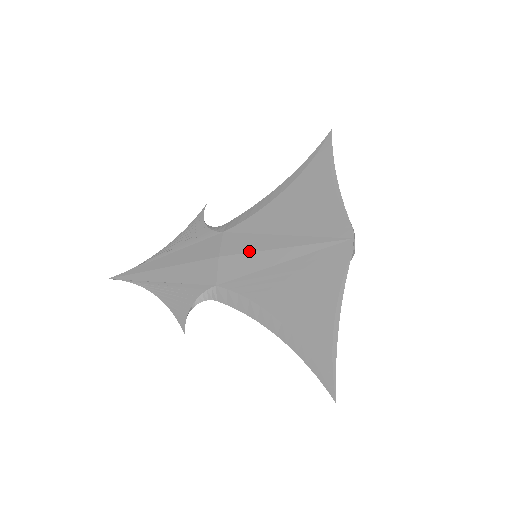
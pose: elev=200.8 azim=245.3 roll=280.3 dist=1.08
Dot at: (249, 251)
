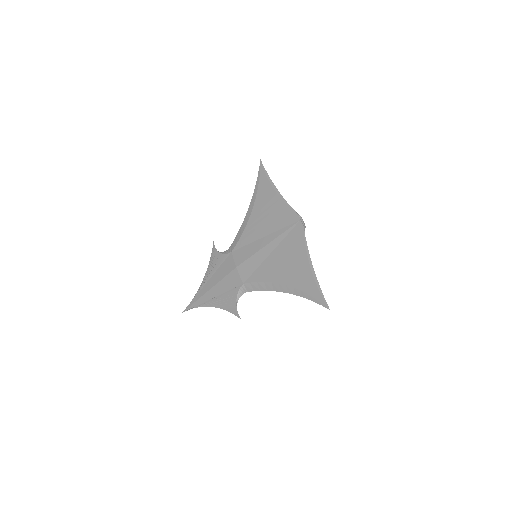
Dot at: (251, 256)
